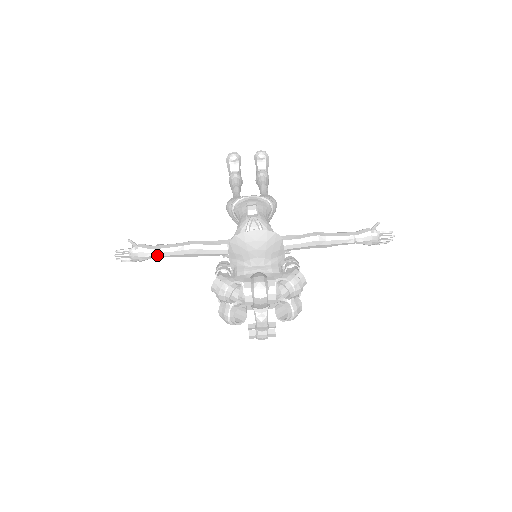
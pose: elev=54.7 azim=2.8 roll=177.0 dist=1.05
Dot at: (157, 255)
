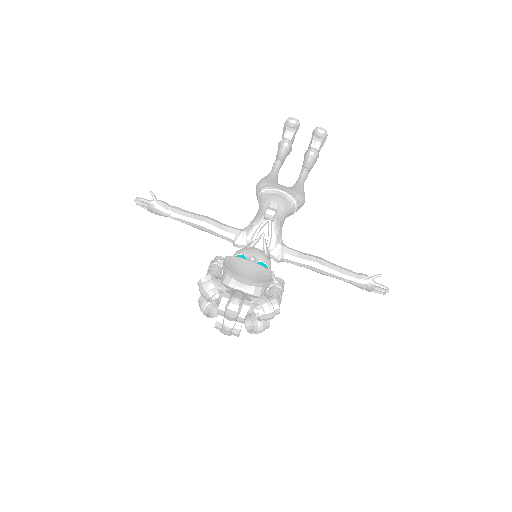
Dot at: (171, 217)
